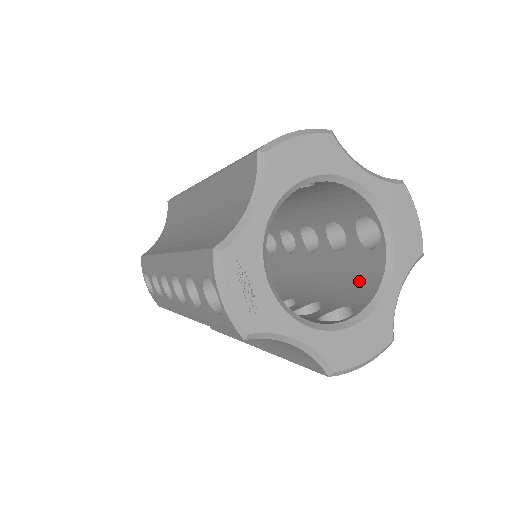
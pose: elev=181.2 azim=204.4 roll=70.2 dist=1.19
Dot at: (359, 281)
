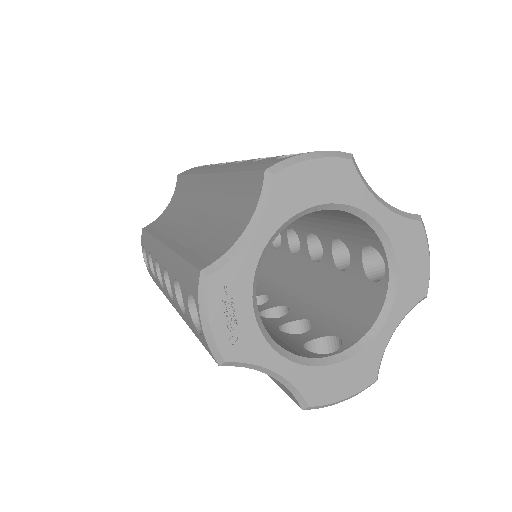
Dot at: (354, 311)
